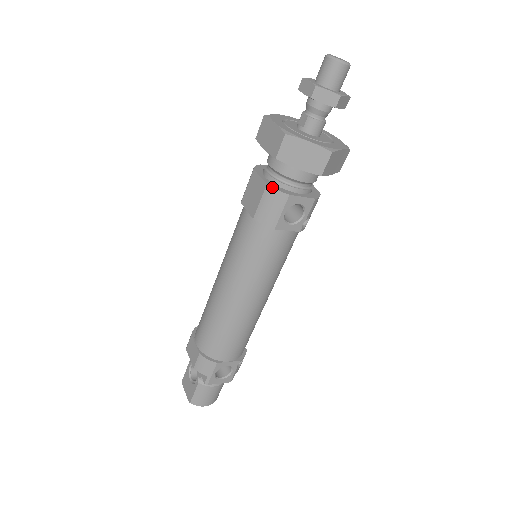
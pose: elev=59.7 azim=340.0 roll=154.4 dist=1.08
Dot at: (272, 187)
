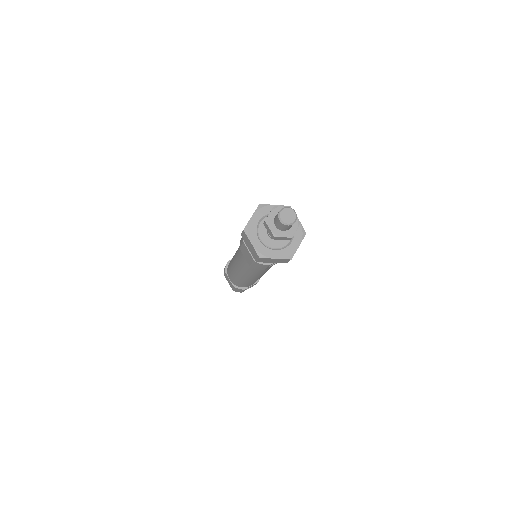
Dot at: (258, 263)
